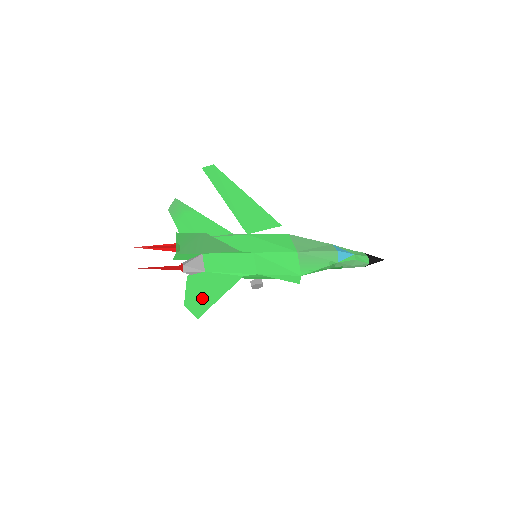
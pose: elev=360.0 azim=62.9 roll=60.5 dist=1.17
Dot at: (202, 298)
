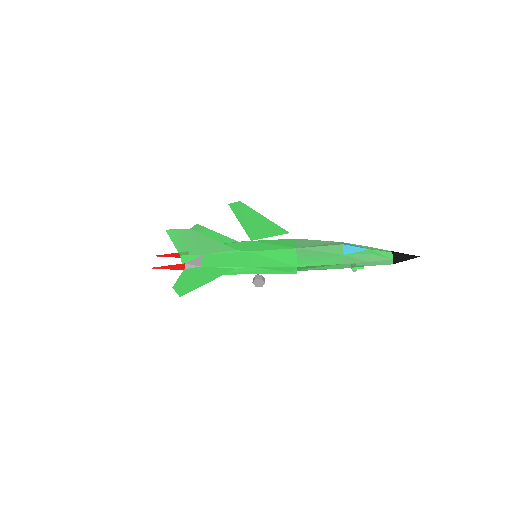
Dot at: (190, 283)
